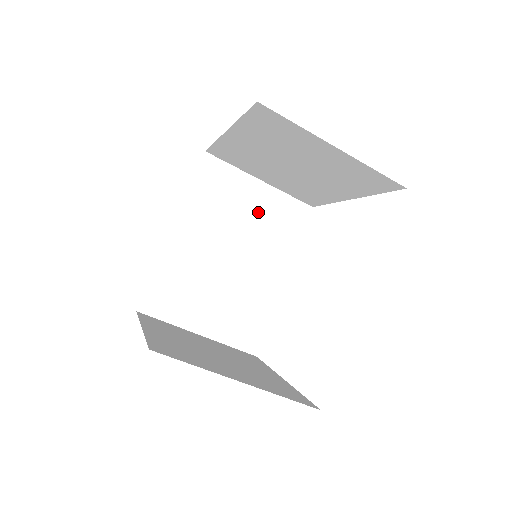
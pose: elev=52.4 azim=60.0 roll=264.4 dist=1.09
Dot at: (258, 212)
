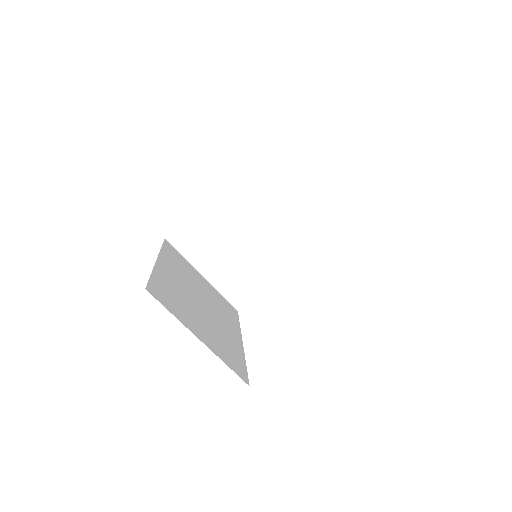
Dot at: (208, 291)
